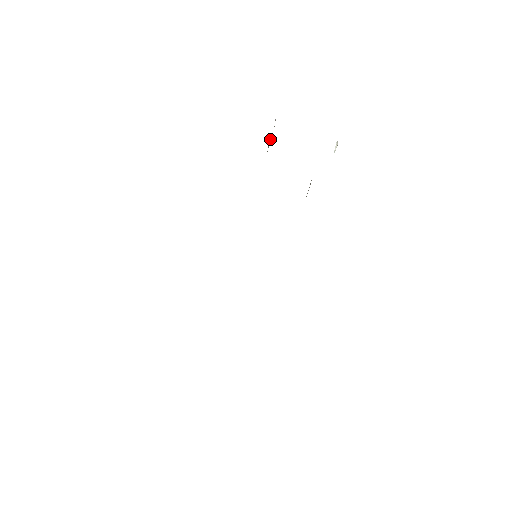
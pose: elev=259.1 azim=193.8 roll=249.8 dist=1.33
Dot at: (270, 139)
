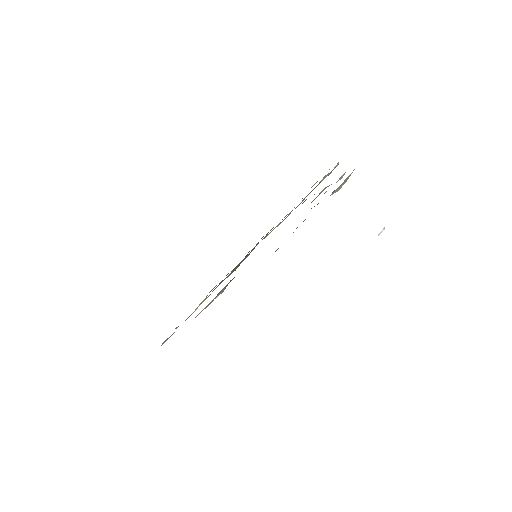
Dot at: (325, 176)
